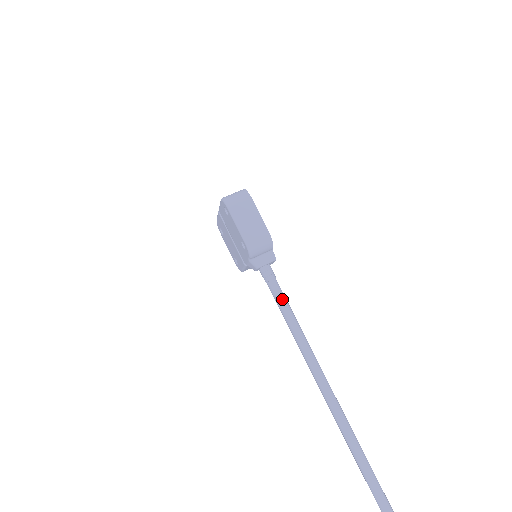
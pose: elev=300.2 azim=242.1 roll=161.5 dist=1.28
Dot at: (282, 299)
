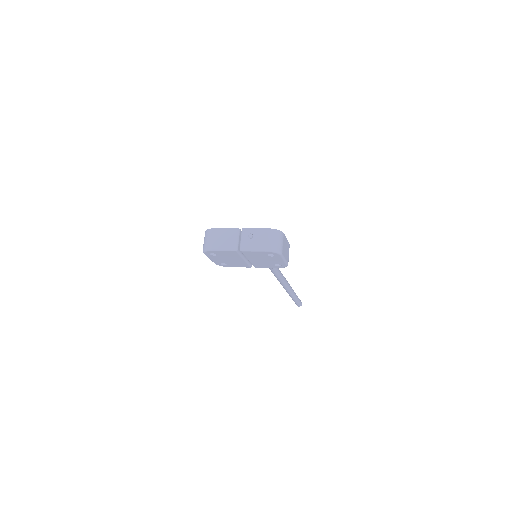
Dot at: (278, 268)
